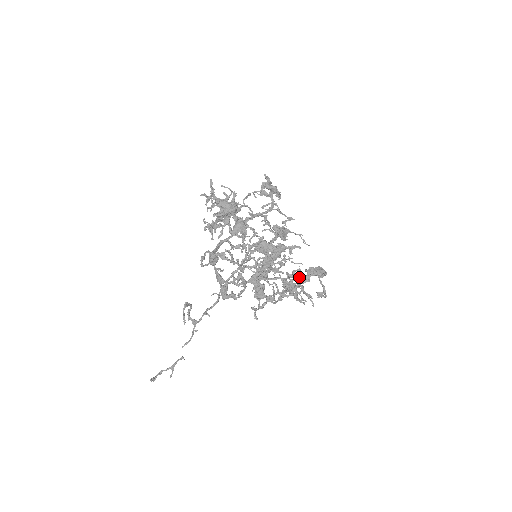
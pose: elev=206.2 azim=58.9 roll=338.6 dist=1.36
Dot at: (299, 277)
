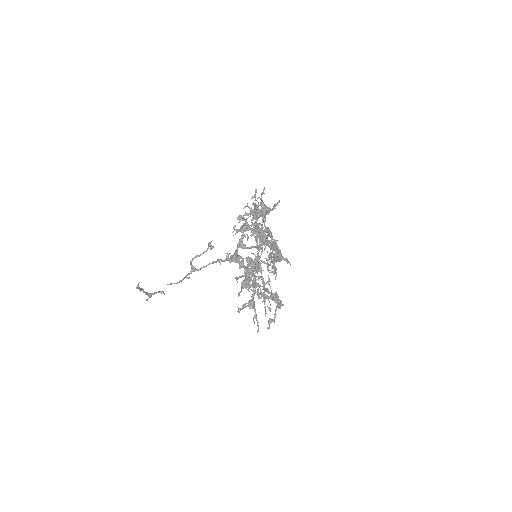
Dot at: occluded
